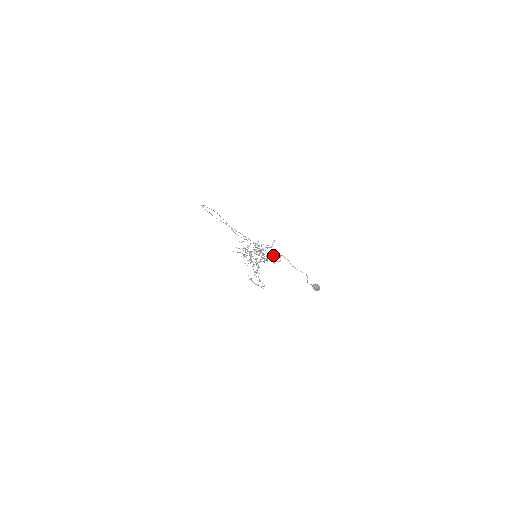
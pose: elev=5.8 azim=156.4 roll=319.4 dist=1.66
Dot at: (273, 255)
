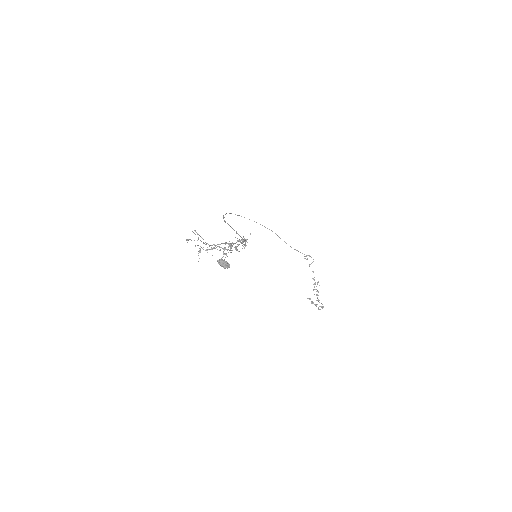
Dot at: occluded
